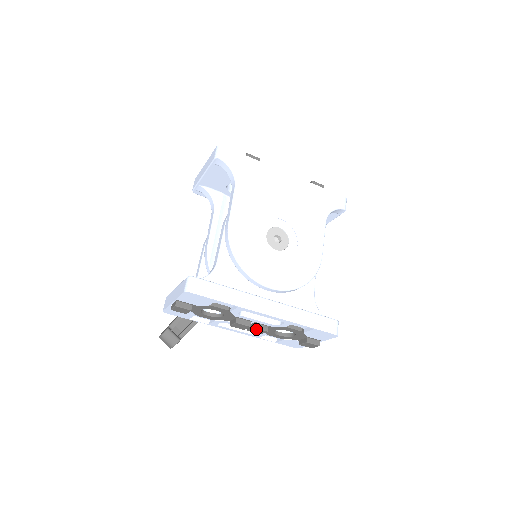
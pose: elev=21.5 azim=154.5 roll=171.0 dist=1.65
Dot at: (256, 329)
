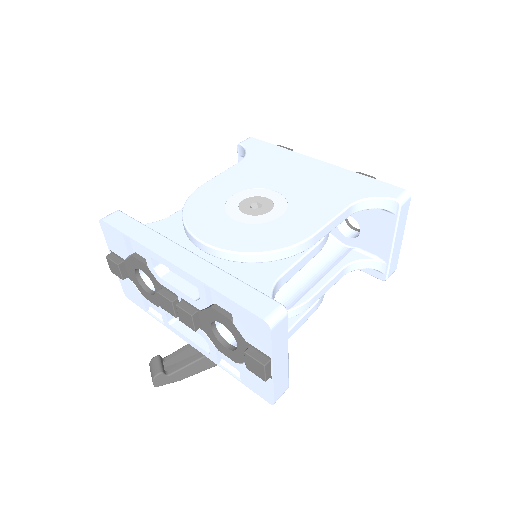
Dot at: (180, 310)
